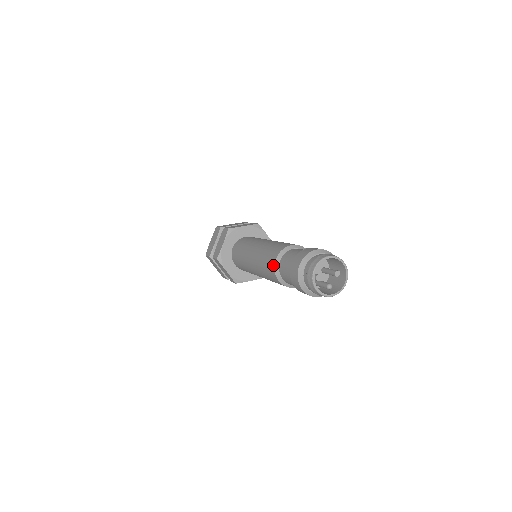
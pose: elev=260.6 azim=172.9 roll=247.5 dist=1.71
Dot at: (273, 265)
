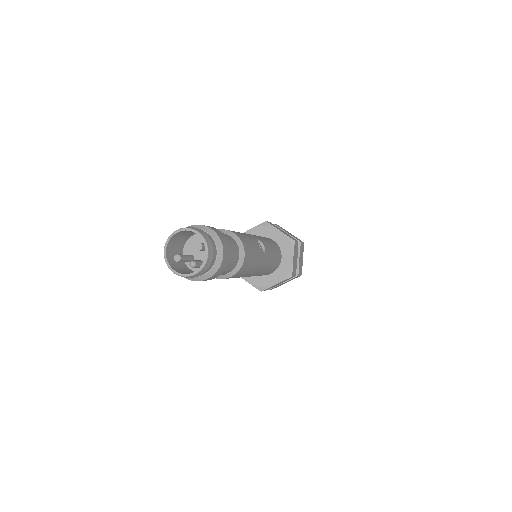
Dot at: occluded
